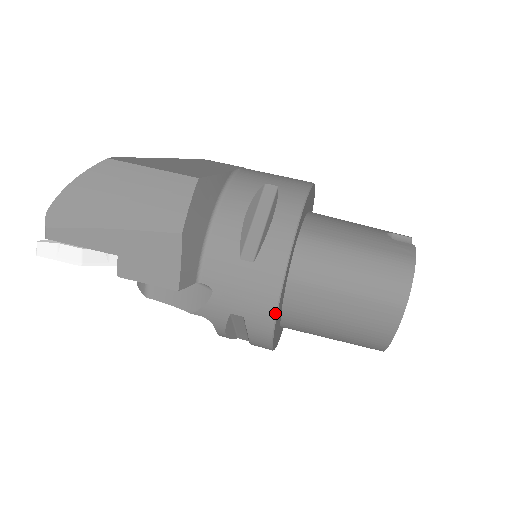
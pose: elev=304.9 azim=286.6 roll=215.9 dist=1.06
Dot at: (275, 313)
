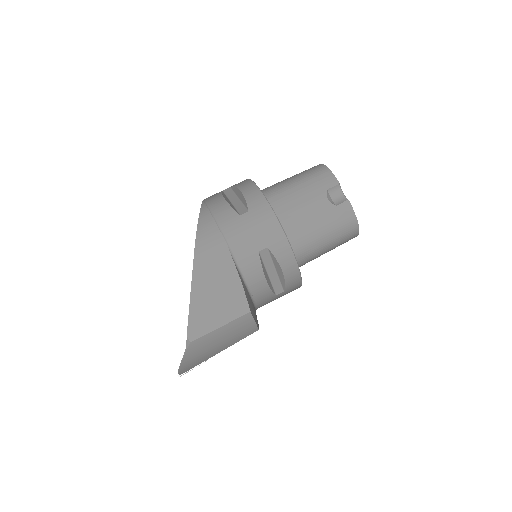
Dot at: occluded
